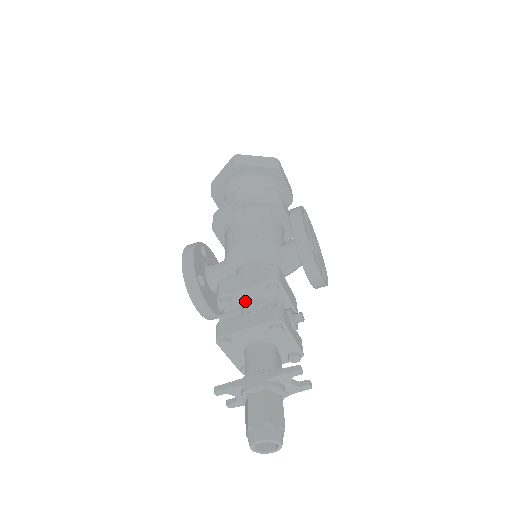
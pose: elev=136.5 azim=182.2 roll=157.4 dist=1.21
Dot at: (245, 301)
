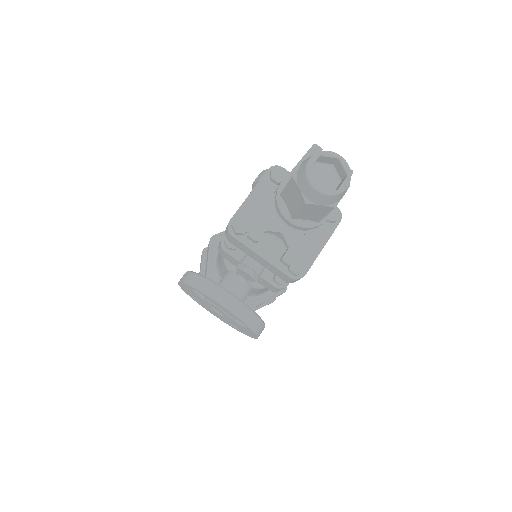
Dot at: occluded
